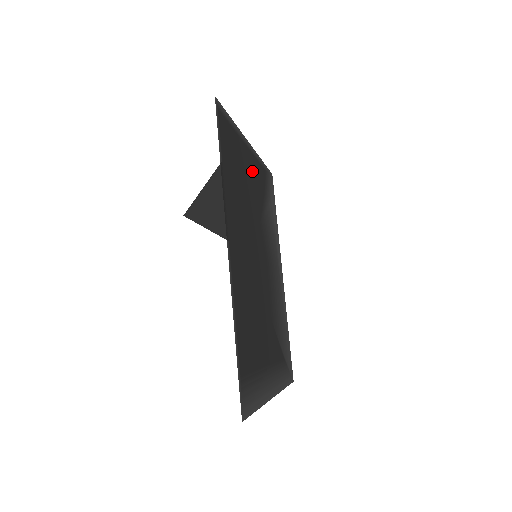
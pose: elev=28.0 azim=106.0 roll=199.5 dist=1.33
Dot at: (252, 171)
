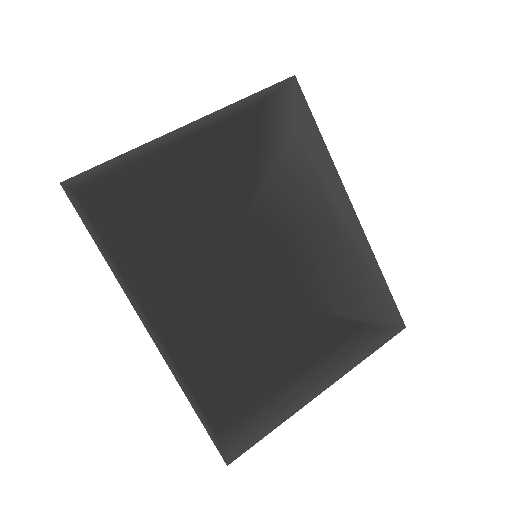
Dot at: (207, 160)
